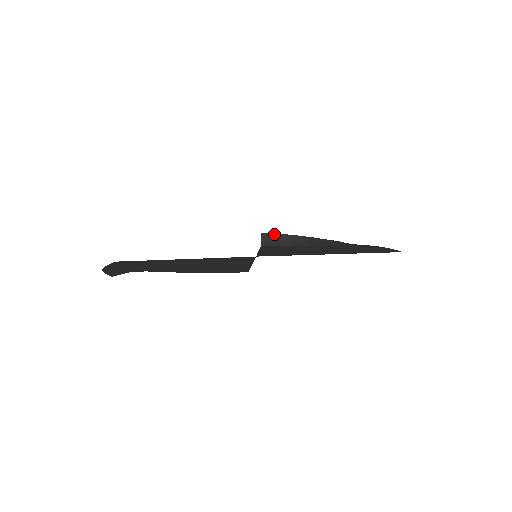
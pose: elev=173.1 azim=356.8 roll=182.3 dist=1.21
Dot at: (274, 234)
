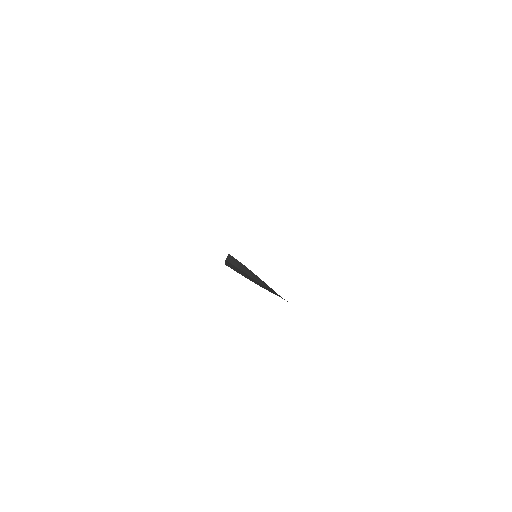
Dot at: (240, 262)
